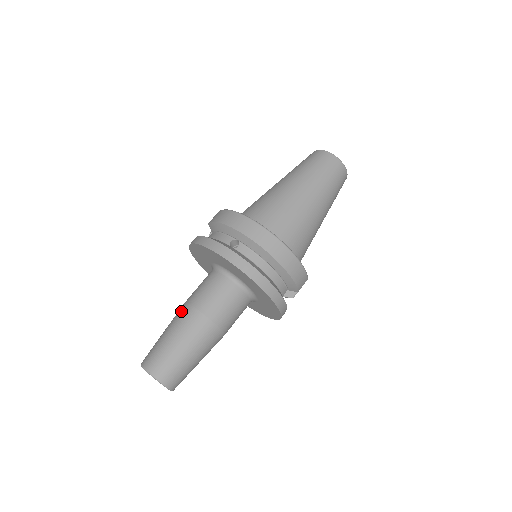
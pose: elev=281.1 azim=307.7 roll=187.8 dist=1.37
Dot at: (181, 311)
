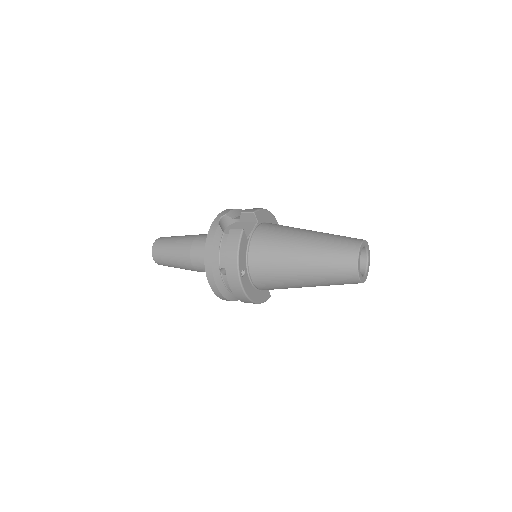
Dot at: (185, 249)
